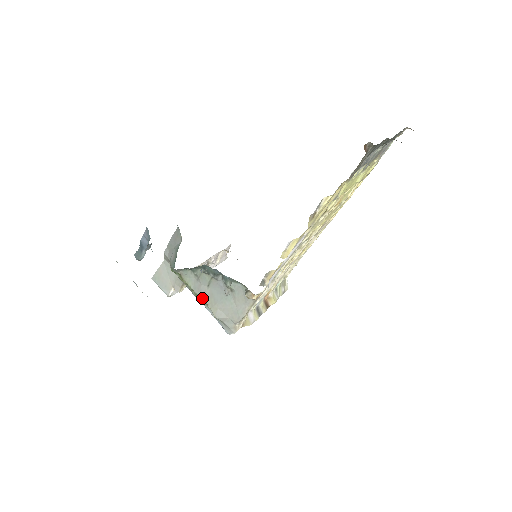
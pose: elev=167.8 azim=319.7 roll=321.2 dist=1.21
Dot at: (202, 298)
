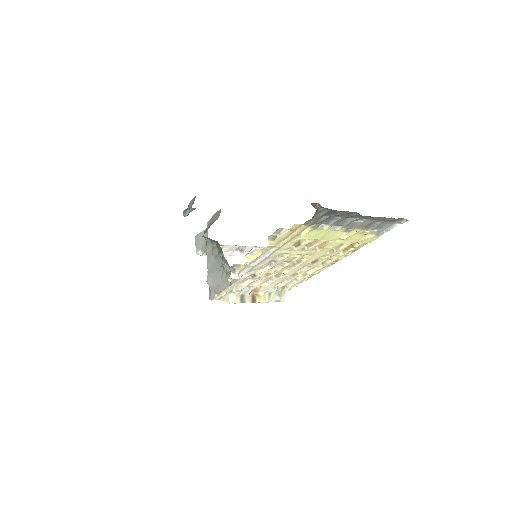
Dot at: (207, 264)
